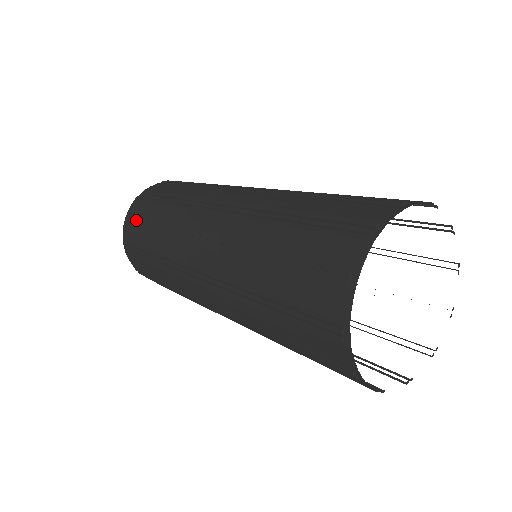
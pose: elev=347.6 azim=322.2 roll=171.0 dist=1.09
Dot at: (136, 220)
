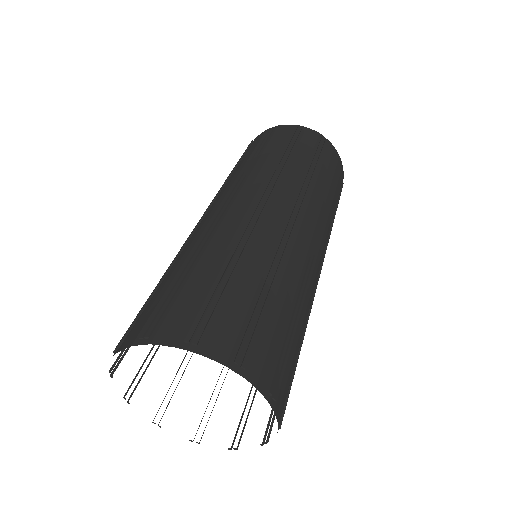
Dot at: occluded
